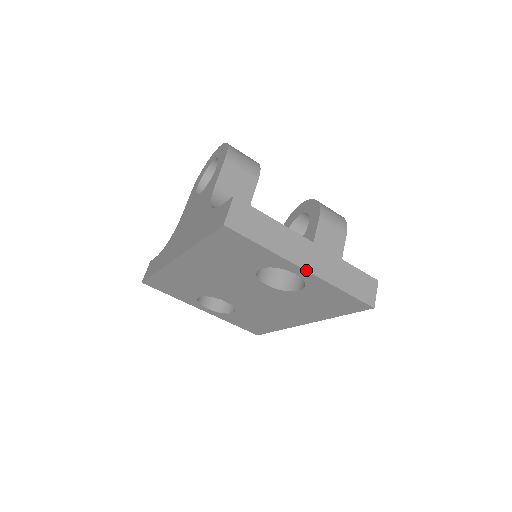
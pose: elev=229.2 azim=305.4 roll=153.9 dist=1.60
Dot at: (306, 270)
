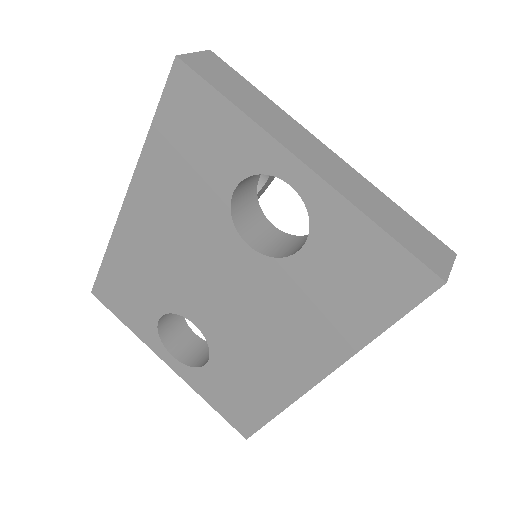
Dot at: (307, 165)
